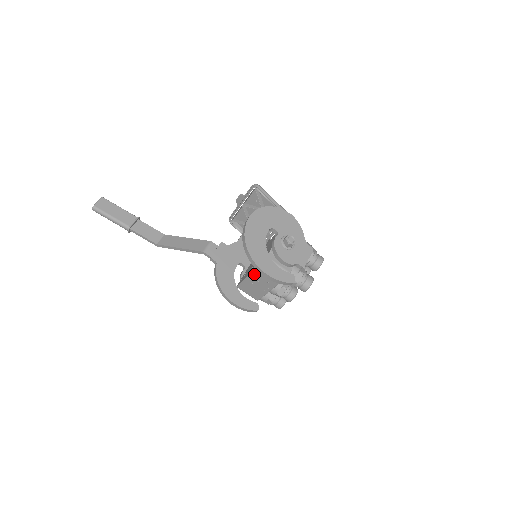
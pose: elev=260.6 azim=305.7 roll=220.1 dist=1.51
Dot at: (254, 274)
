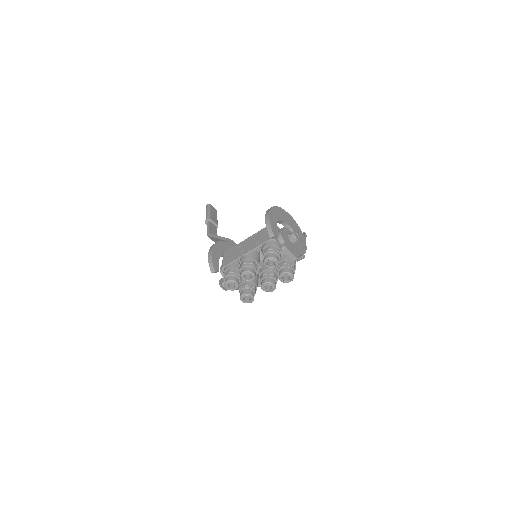
Dot at: (251, 238)
